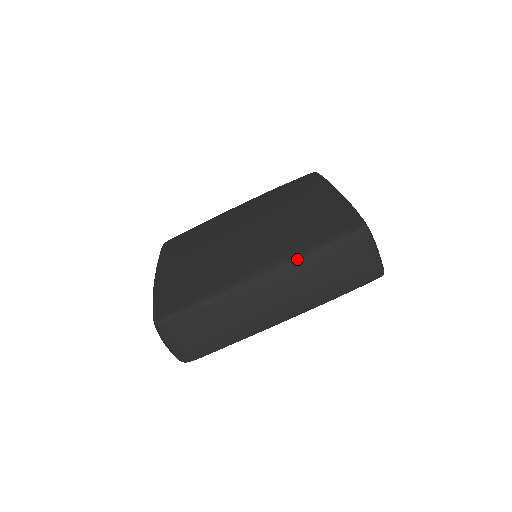
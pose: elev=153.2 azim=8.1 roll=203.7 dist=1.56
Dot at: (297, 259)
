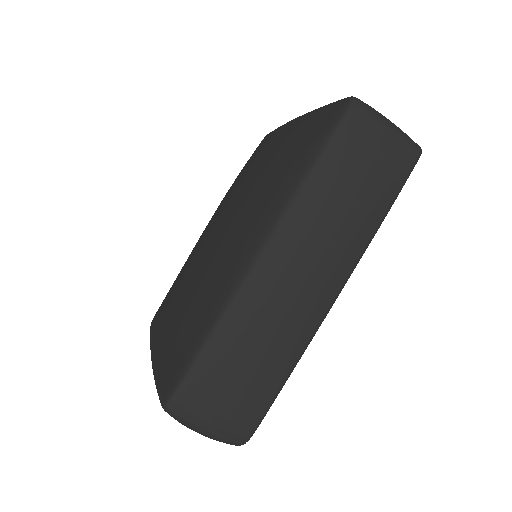
Dot at: (295, 194)
